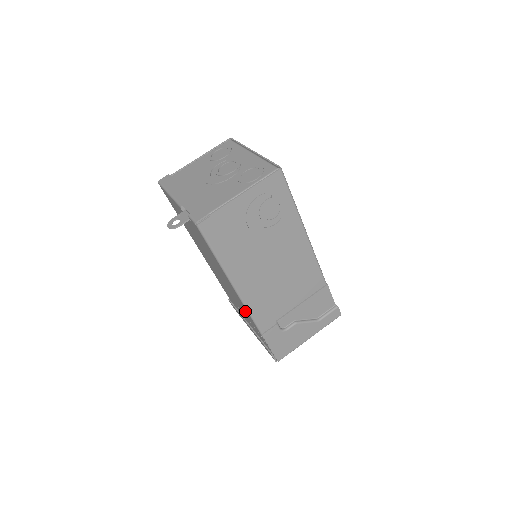
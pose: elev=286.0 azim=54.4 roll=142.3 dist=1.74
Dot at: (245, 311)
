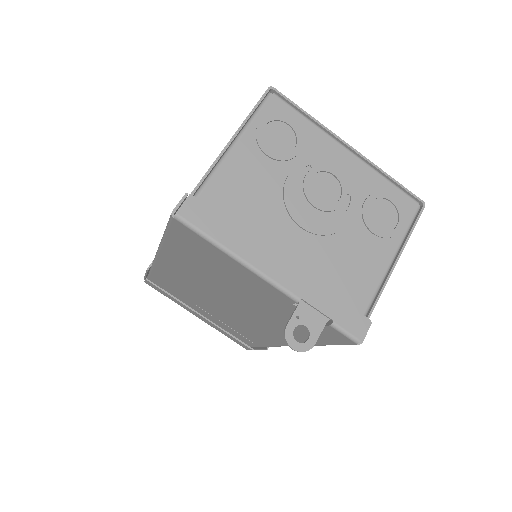
Dot at: (256, 336)
